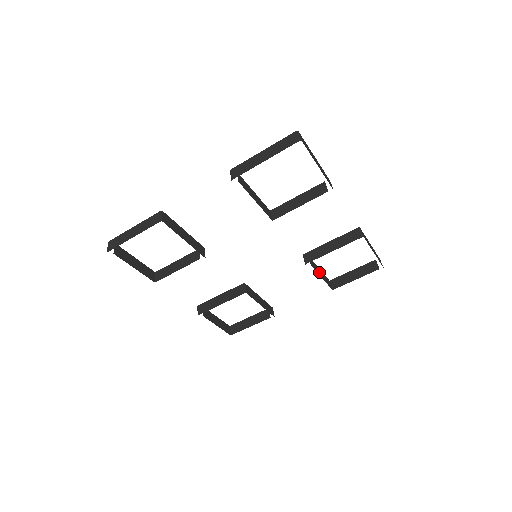
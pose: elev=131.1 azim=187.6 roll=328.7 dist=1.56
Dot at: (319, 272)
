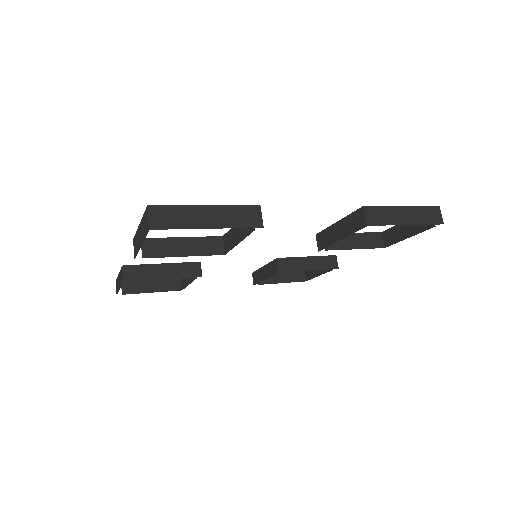
Dot at: occluded
